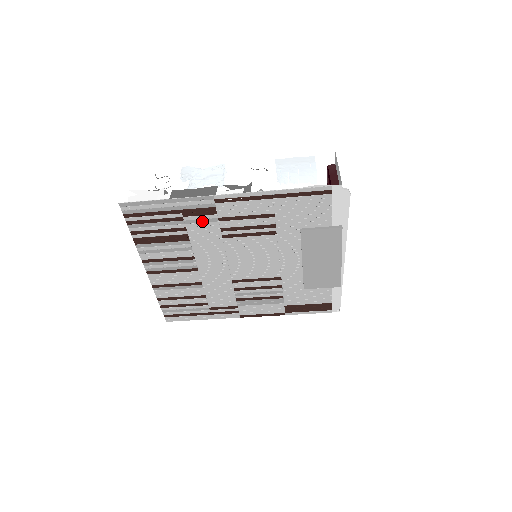
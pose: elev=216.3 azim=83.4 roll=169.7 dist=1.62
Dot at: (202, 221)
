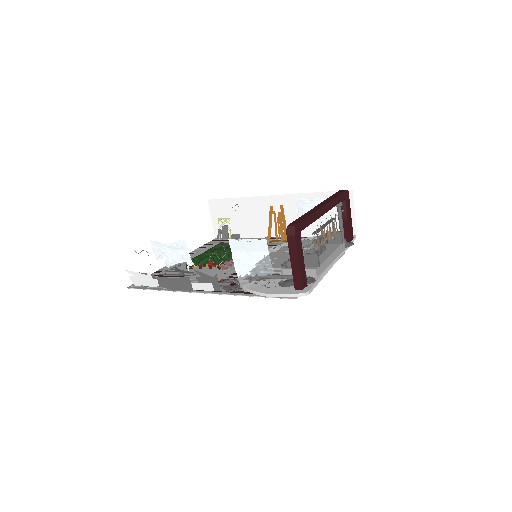
Dot at: (194, 281)
